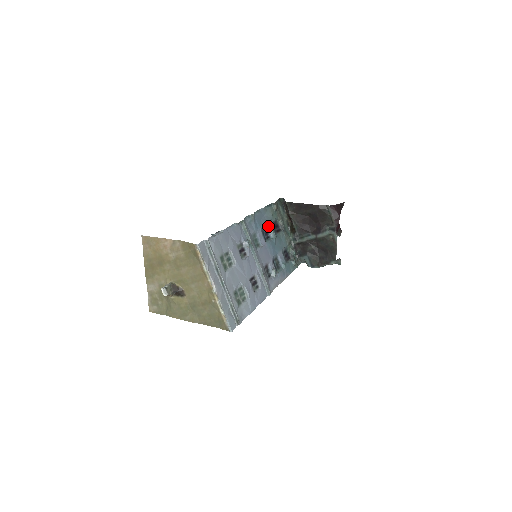
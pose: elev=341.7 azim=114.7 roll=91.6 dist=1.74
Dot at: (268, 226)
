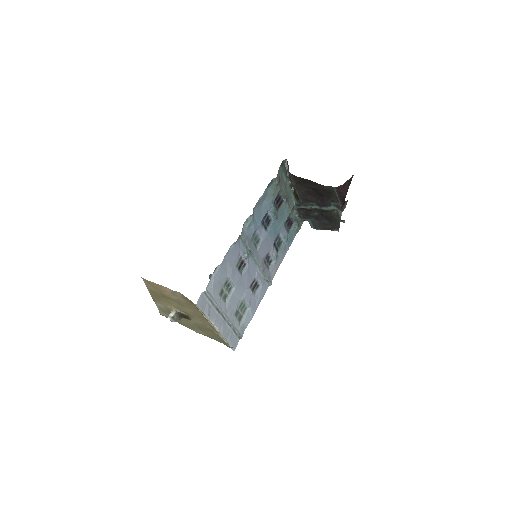
Dot at: (269, 210)
